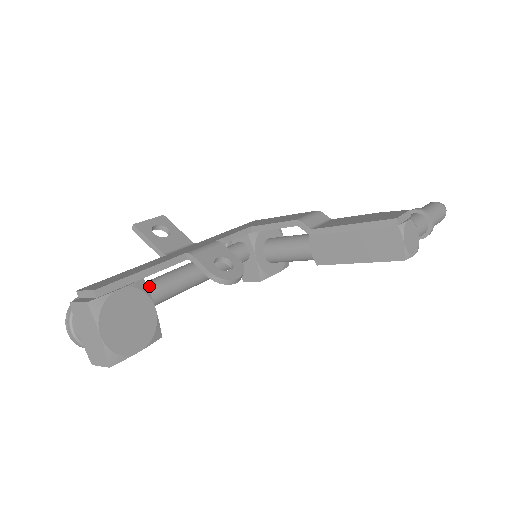
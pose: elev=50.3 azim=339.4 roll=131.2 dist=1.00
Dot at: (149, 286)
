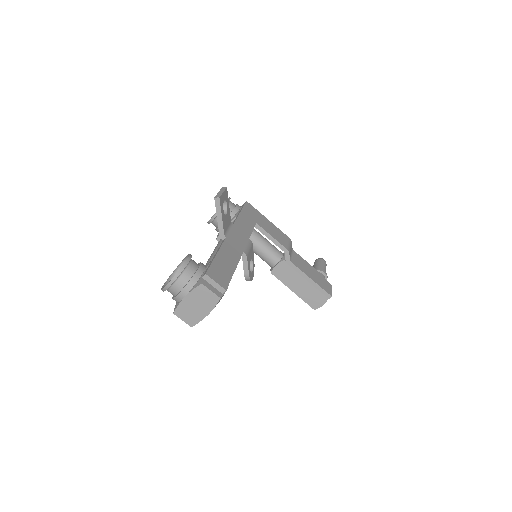
Dot at: occluded
